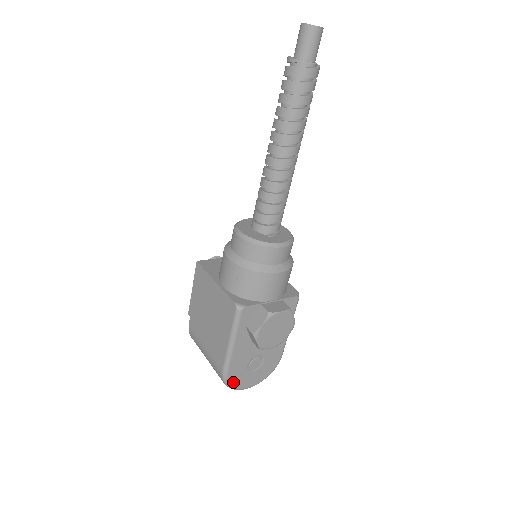
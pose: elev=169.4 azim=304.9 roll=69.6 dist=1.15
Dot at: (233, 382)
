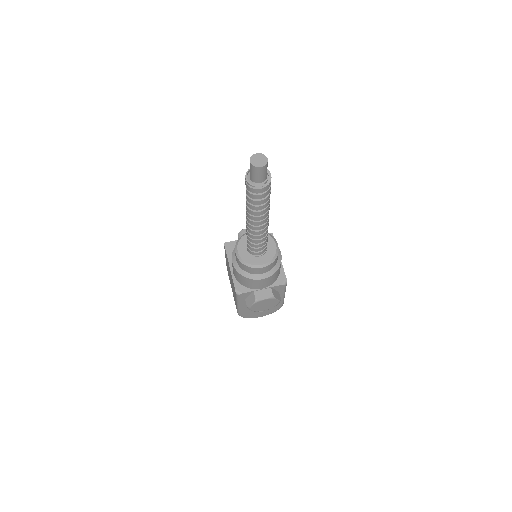
Dot at: (247, 317)
